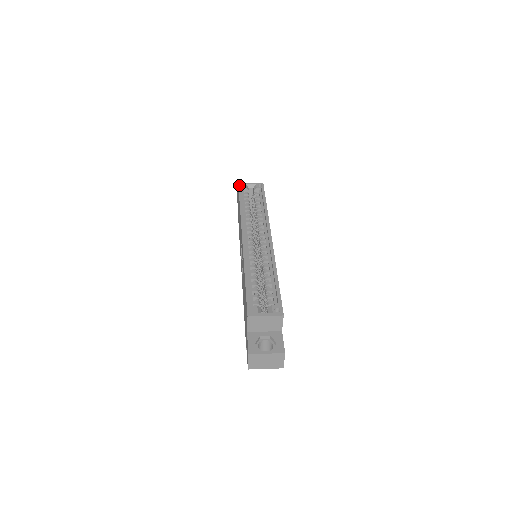
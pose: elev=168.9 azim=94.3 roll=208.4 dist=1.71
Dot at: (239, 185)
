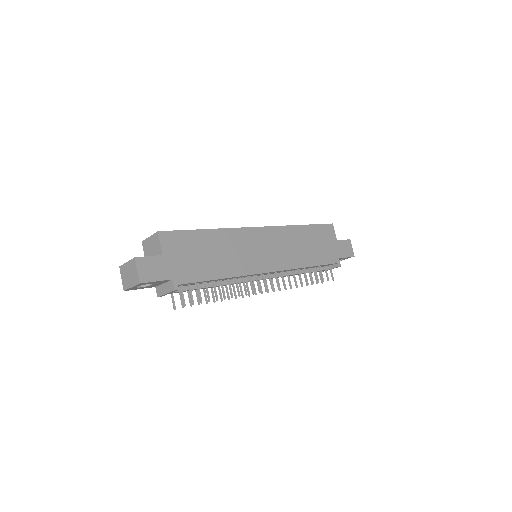
Dot at: occluded
